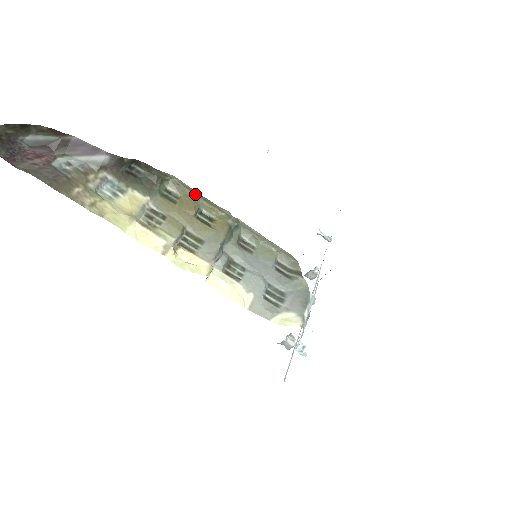
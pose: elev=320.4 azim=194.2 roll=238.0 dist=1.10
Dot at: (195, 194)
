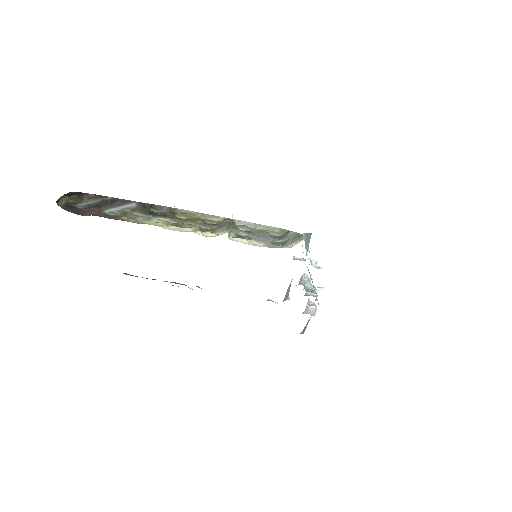
Dot at: (198, 215)
